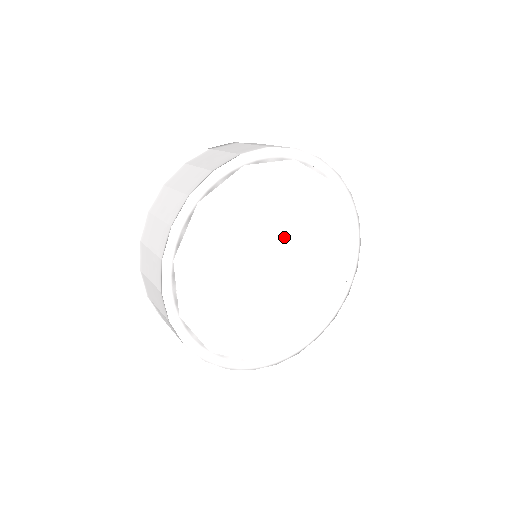
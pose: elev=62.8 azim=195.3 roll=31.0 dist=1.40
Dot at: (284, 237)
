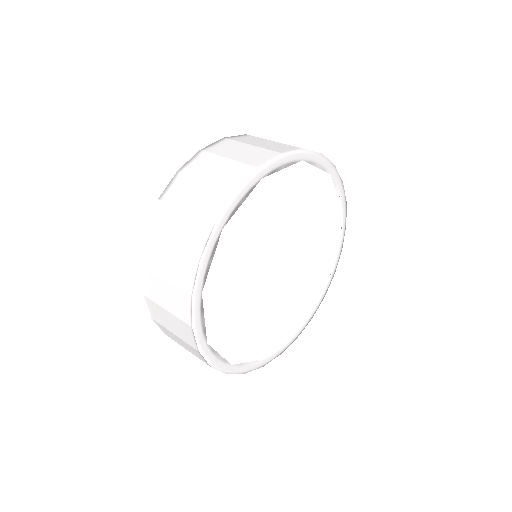
Dot at: (283, 246)
